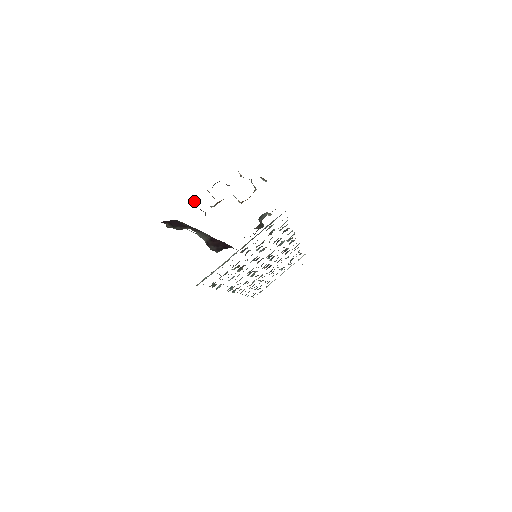
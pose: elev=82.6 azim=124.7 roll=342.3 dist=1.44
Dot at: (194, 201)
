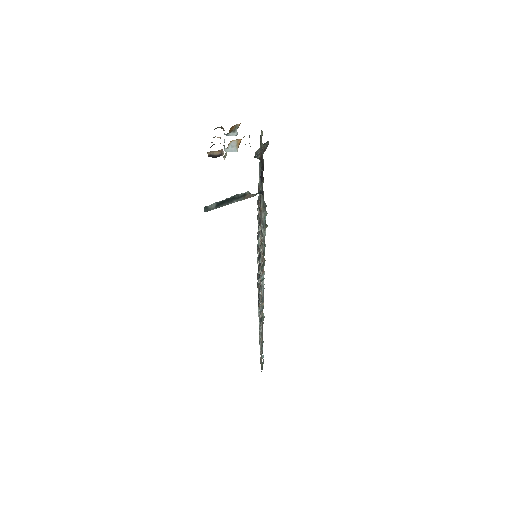
Dot at: occluded
